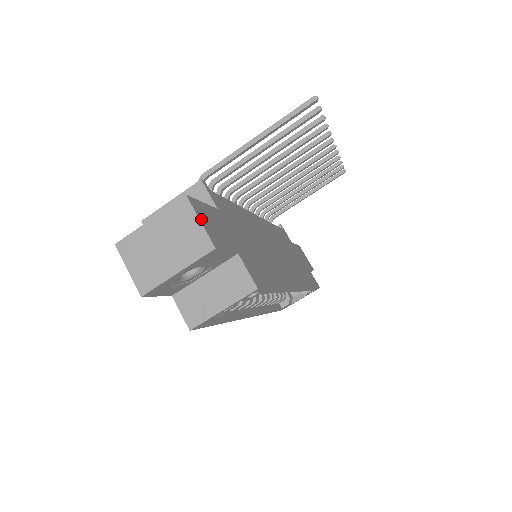
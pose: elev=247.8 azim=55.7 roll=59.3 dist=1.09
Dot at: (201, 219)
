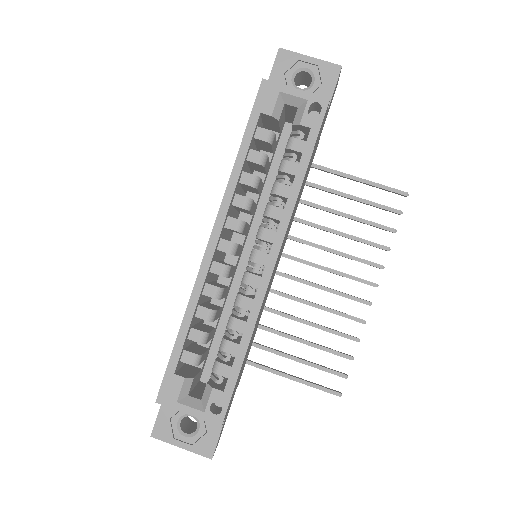
Dot at: (338, 80)
